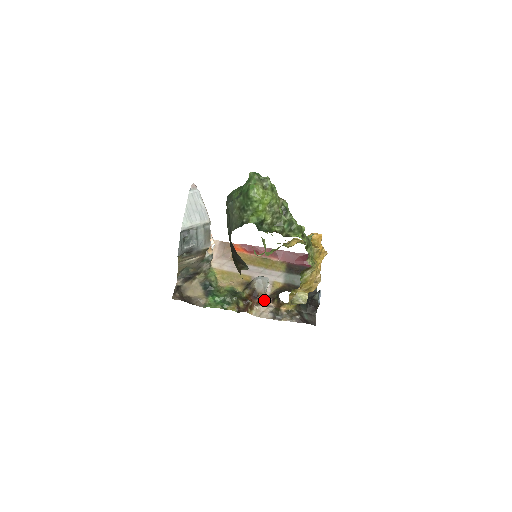
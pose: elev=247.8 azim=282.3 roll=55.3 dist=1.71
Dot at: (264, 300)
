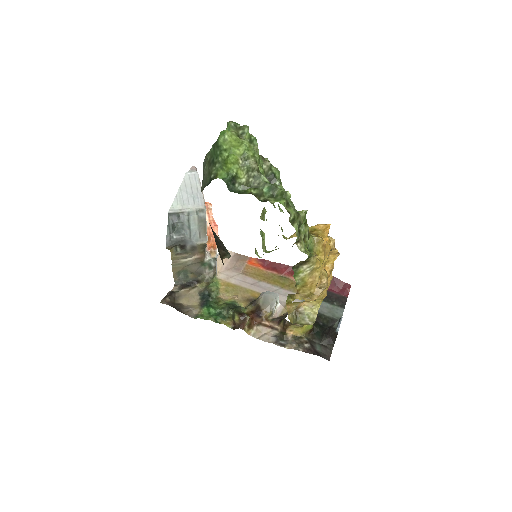
Dot at: (269, 321)
